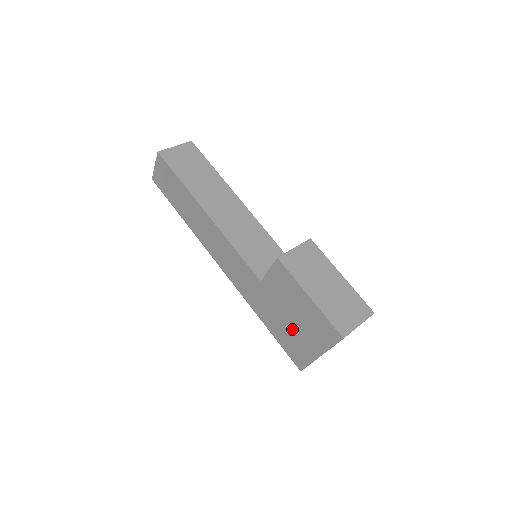
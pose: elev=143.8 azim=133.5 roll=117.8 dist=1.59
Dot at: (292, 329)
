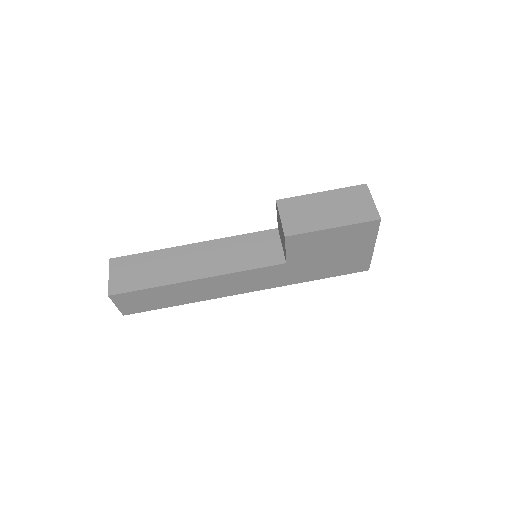
Dot at: (339, 258)
